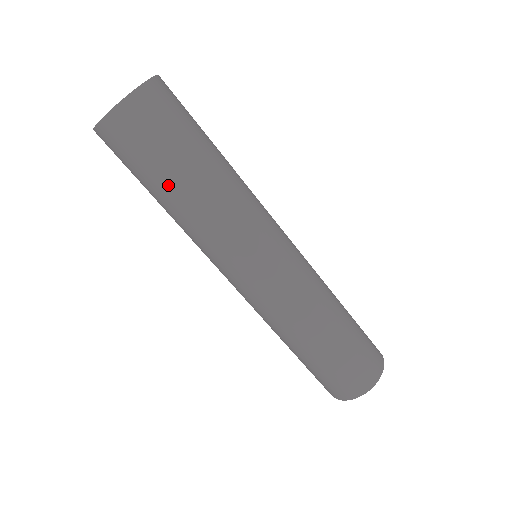
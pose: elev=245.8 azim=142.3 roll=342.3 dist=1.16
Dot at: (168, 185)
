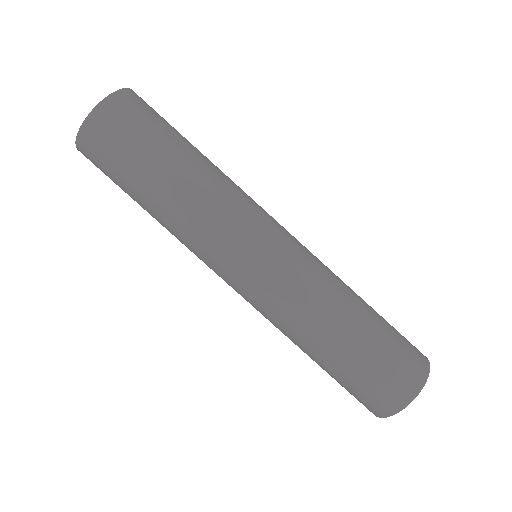
Dot at: (141, 195)
